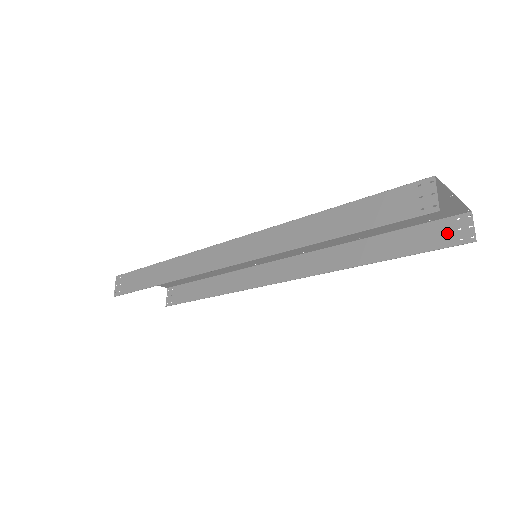
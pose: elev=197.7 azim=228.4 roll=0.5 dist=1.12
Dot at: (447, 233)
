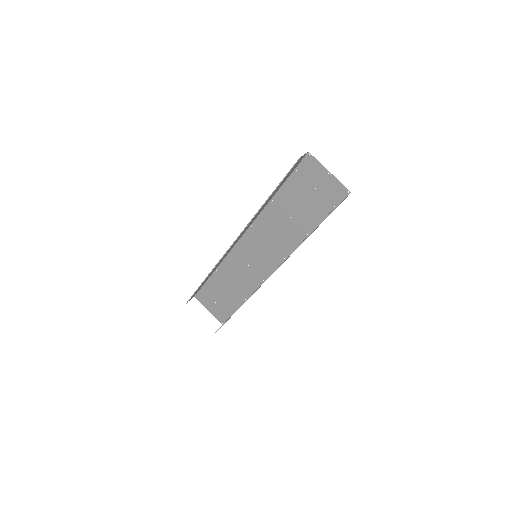
Dot at: occluded
